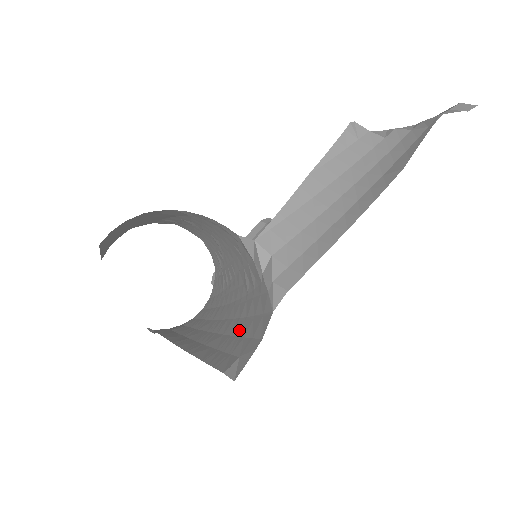
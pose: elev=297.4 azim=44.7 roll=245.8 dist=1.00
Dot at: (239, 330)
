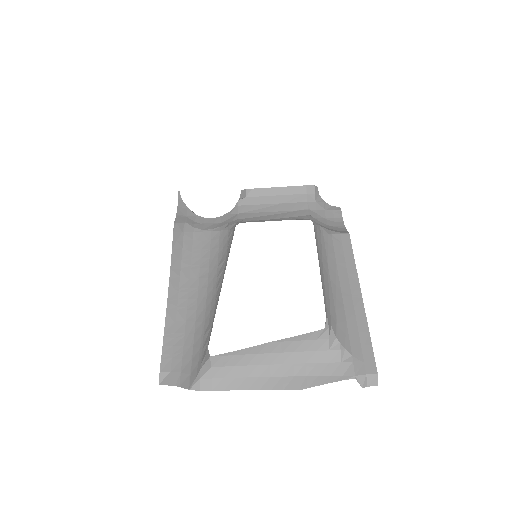
Dot at: (187, 345)
